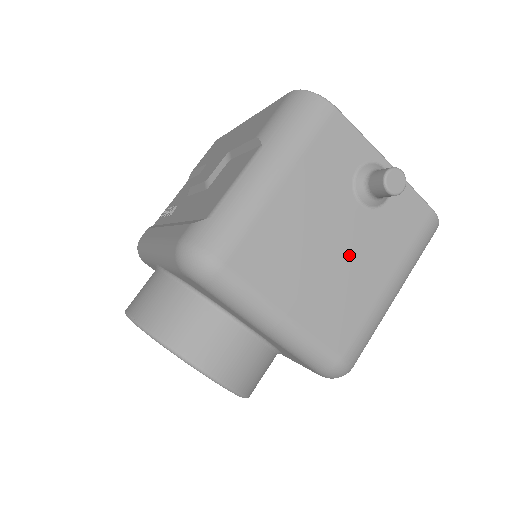
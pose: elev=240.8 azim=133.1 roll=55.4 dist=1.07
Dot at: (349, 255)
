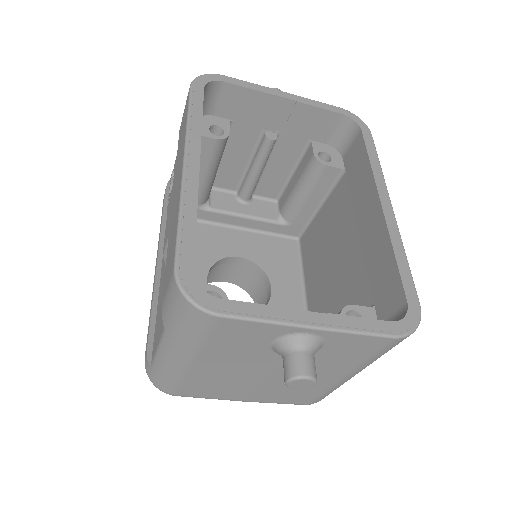
Dot at: occluded
